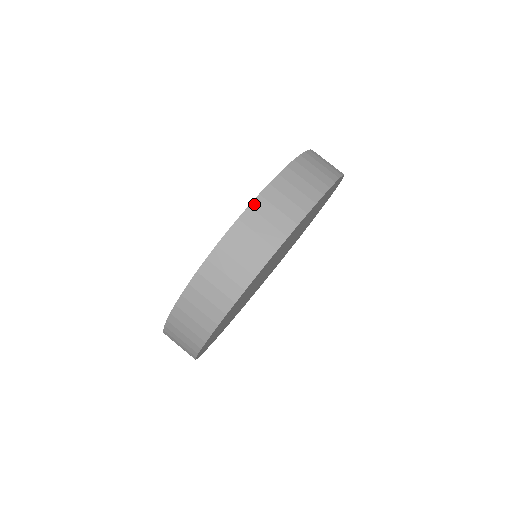
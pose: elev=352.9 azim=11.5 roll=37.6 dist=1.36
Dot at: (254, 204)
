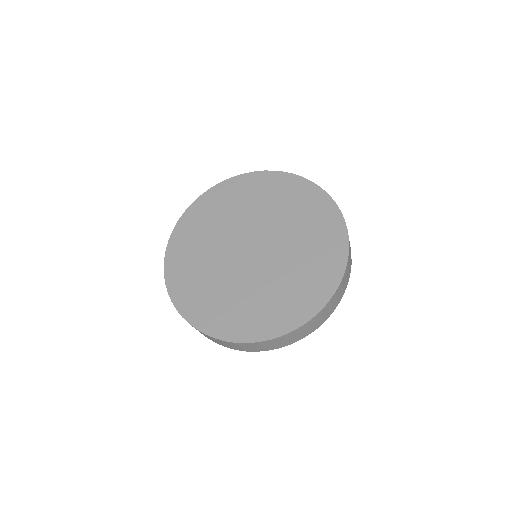
Dot at: (332, 299)
